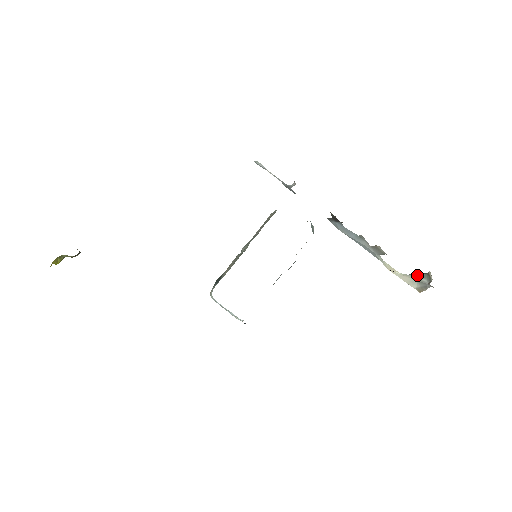
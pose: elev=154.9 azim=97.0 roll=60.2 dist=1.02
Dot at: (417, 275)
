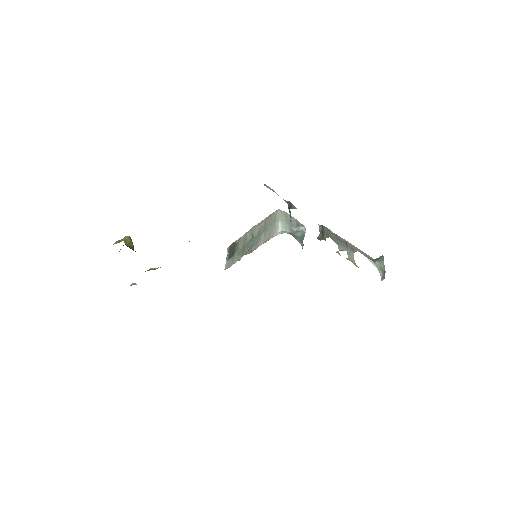
Dot at: (379, 266)
